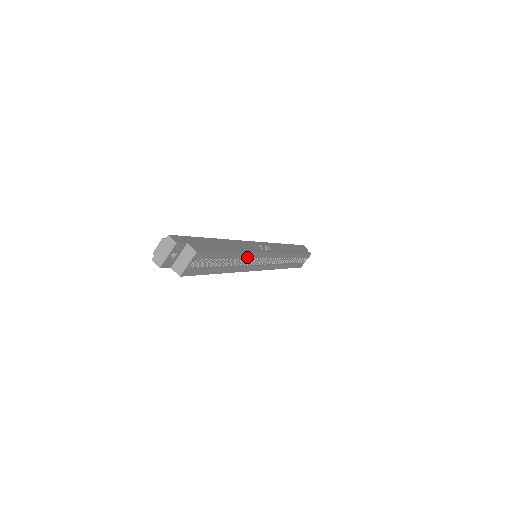
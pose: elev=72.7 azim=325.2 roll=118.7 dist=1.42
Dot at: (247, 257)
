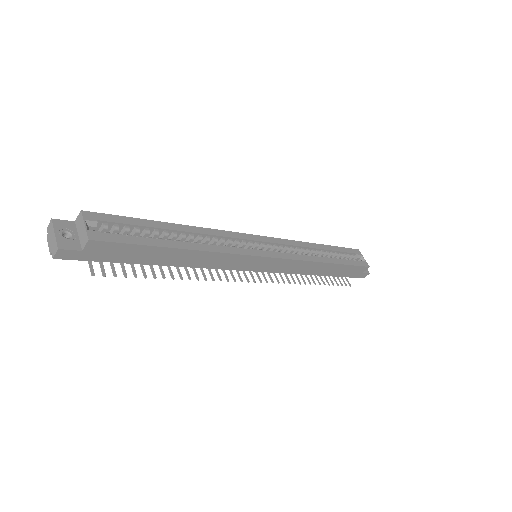
Dot at: (210, 234)
